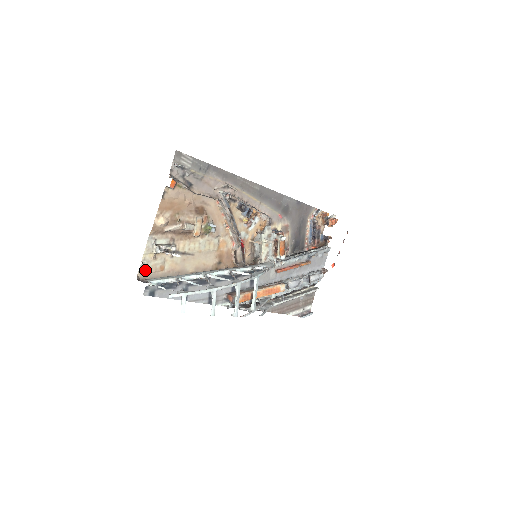
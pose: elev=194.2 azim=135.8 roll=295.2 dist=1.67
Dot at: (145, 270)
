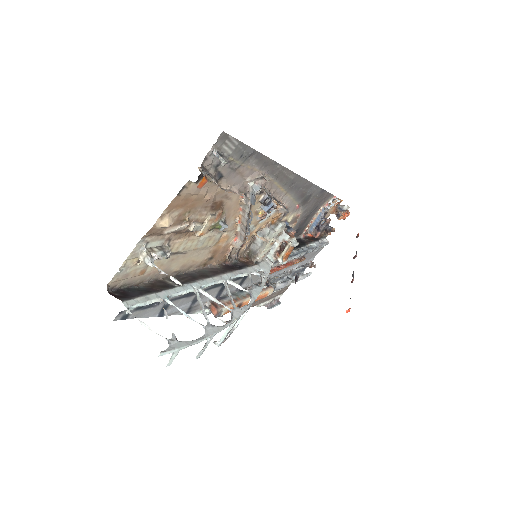
Dot at: (120, 277)
